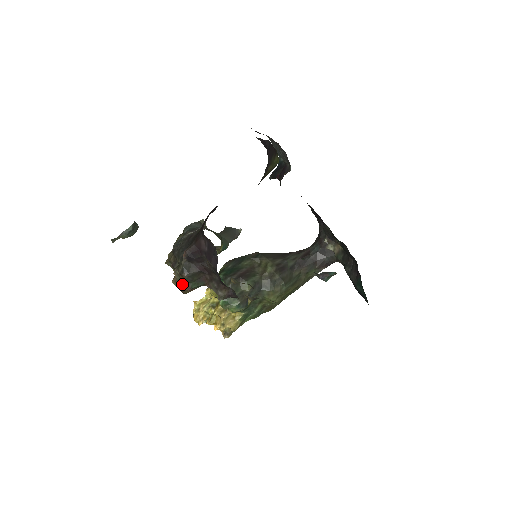
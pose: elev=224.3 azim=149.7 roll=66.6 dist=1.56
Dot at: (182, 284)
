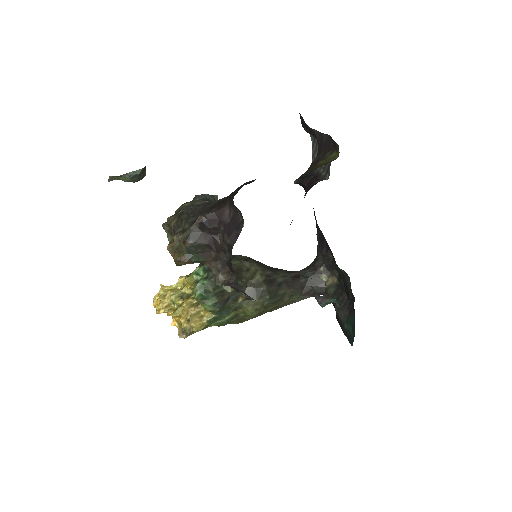
Dot at: (179, 253)
